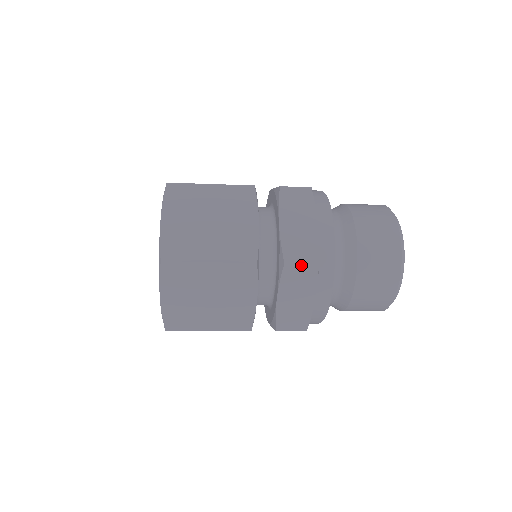
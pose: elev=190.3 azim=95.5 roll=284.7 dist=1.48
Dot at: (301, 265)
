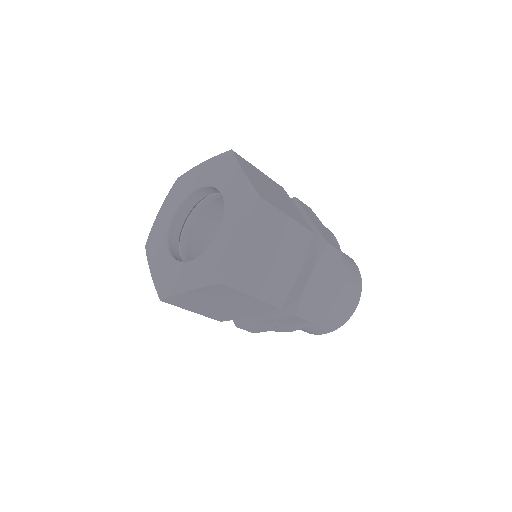
Dot at: (334, 249)
